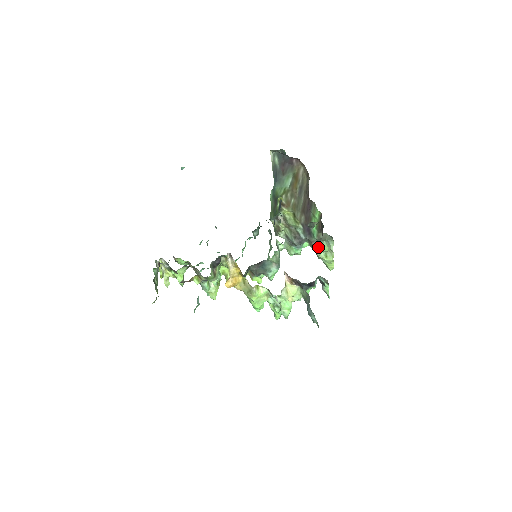
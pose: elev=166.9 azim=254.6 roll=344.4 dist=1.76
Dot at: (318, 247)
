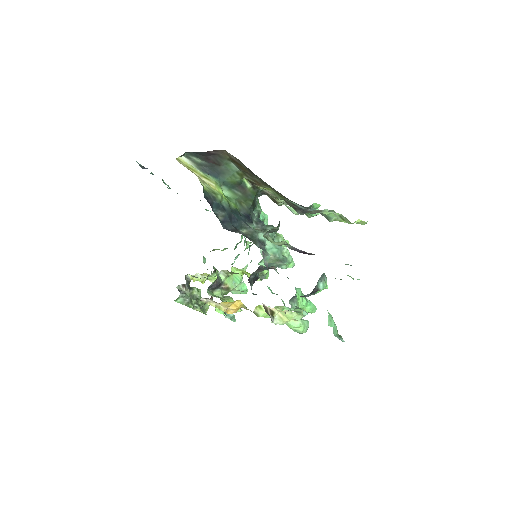
Dot at: (324, 215)
